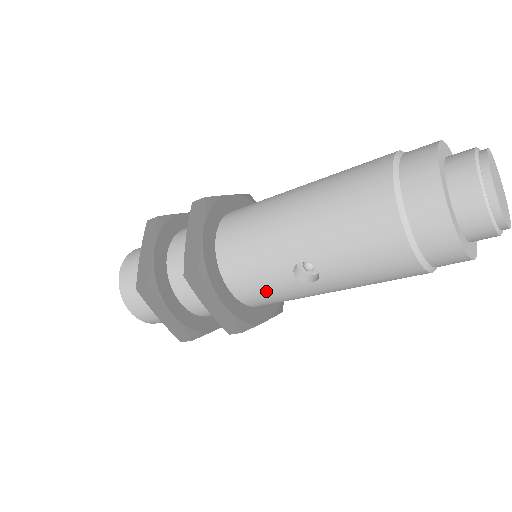
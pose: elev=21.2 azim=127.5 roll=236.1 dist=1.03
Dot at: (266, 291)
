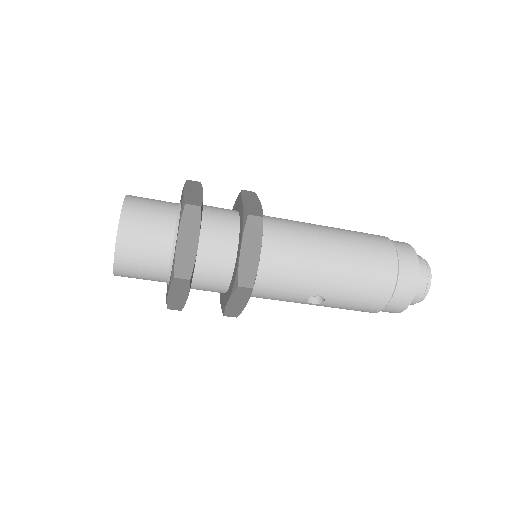
Dot at: (274, 298)
